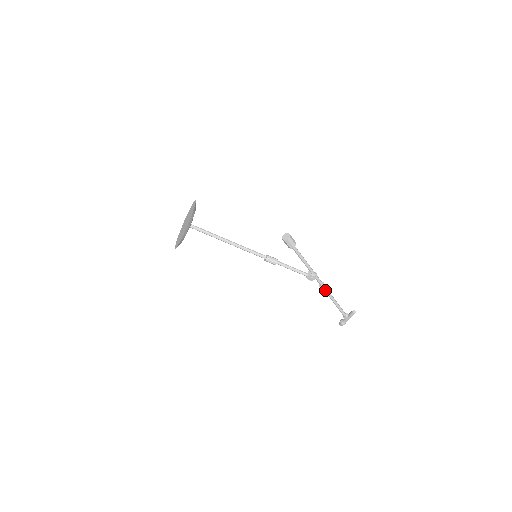
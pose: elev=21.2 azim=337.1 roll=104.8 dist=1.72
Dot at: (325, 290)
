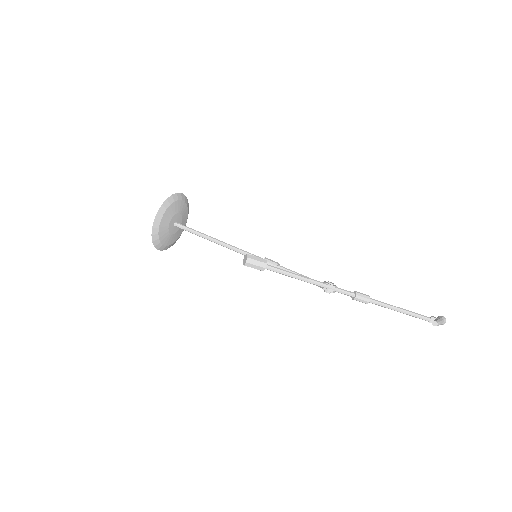
Dot at: (362, 302)
